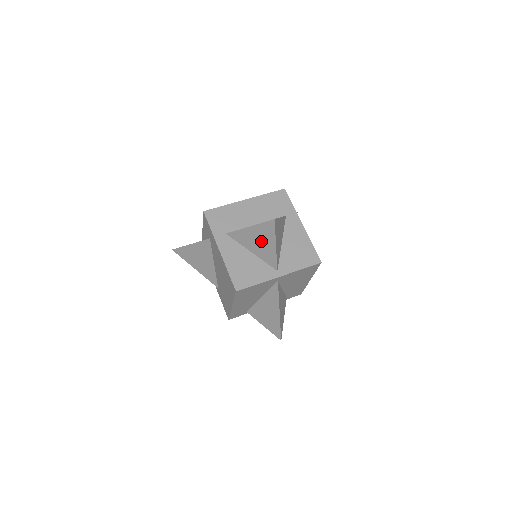
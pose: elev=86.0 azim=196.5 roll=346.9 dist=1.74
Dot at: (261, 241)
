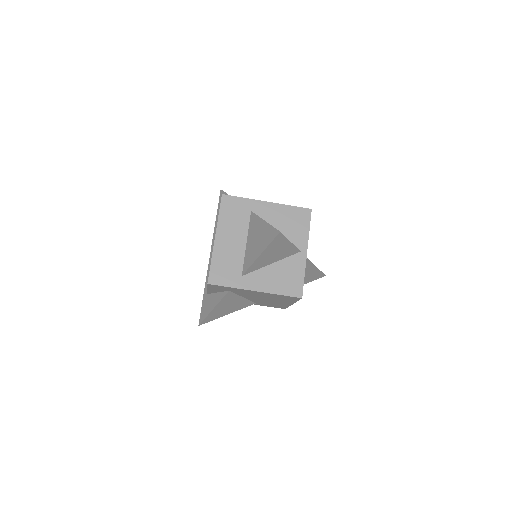
Dot at: (276, 252)
